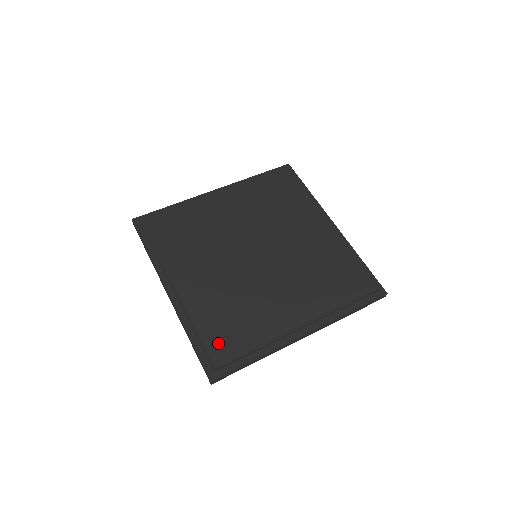
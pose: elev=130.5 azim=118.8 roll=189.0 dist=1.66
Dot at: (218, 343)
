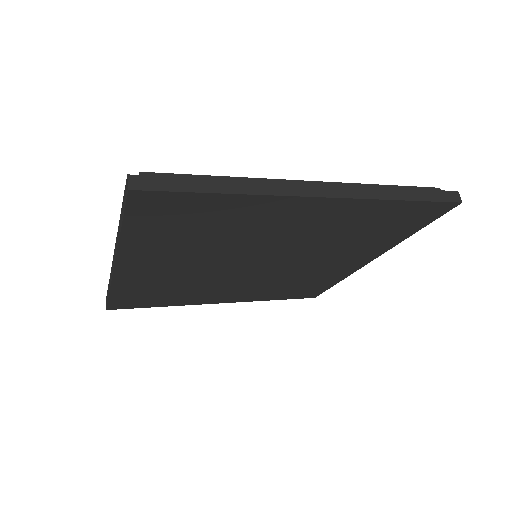
Dot at: occluded
